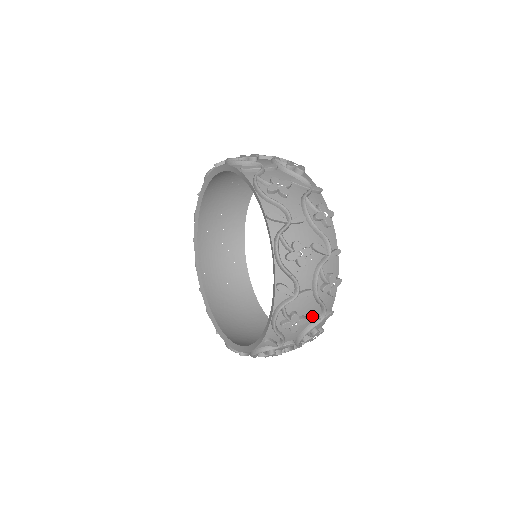
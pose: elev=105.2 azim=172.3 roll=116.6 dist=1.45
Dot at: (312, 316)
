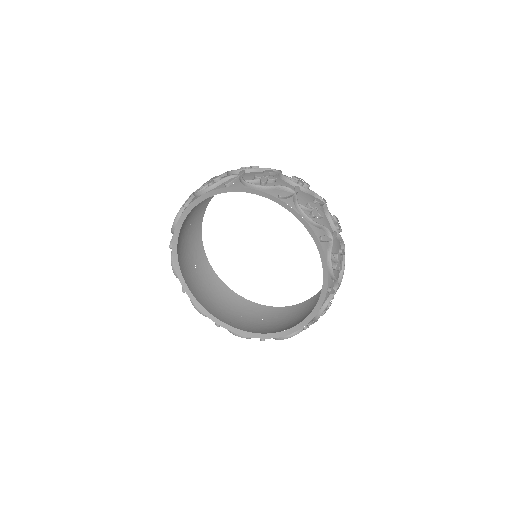
Dot at: (317, 201)
